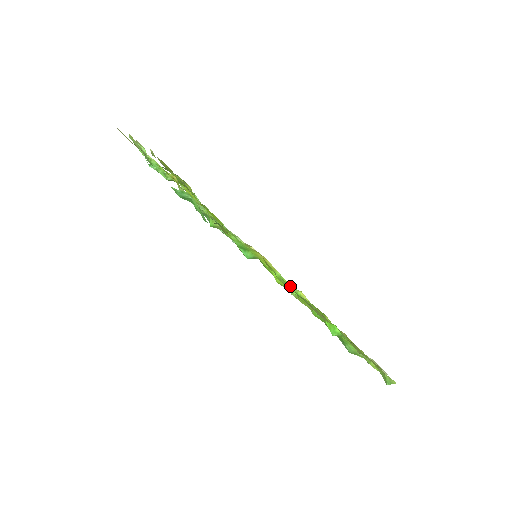
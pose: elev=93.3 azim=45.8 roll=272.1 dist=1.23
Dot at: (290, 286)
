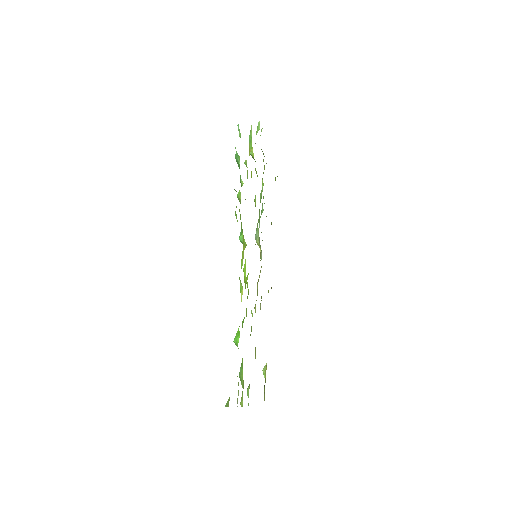
Dot at: occluded
